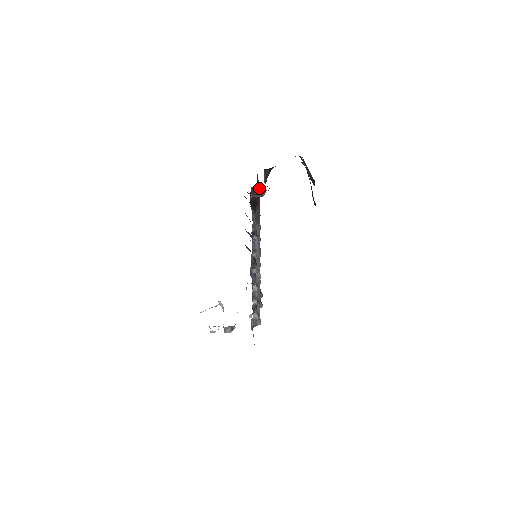
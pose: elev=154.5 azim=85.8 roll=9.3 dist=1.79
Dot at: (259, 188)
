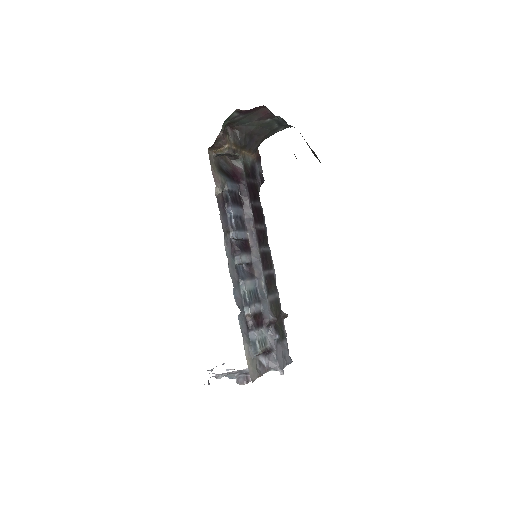
Dot at: (240, 161)
